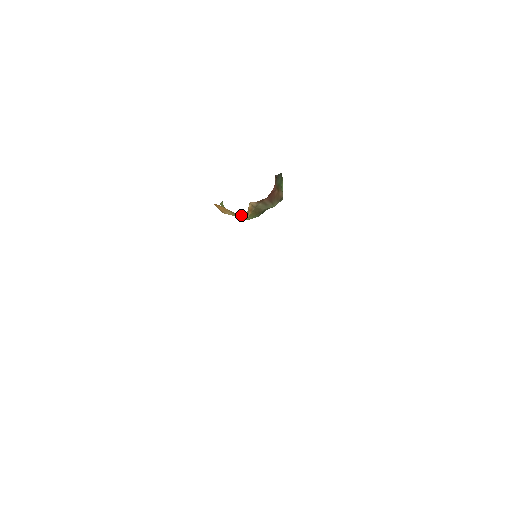
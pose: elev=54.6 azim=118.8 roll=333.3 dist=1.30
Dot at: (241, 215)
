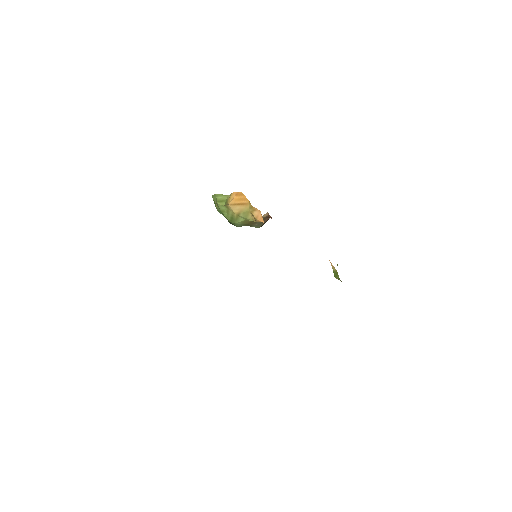
Dot at: (245, 216)
